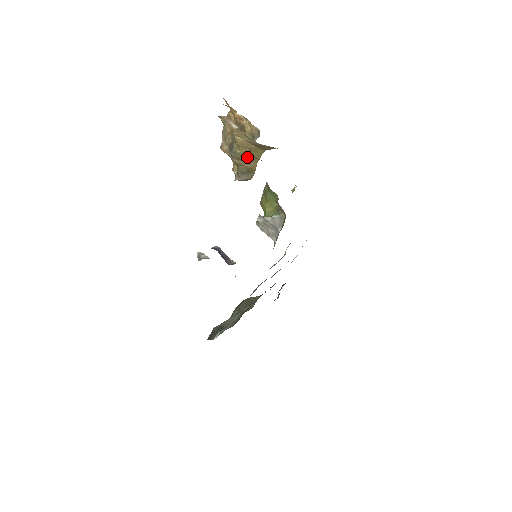
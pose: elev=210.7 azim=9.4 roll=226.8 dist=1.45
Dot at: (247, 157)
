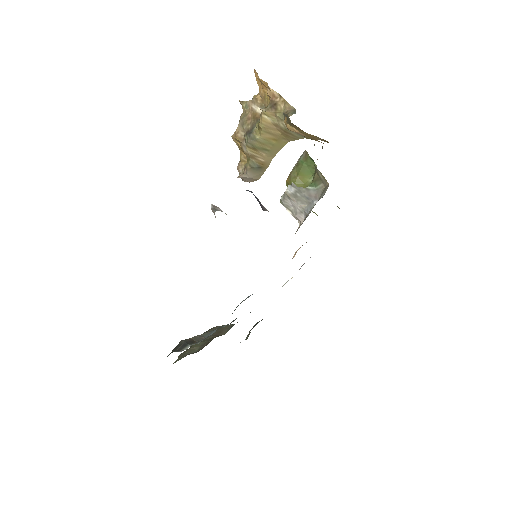
Dot at: (265, 147)
